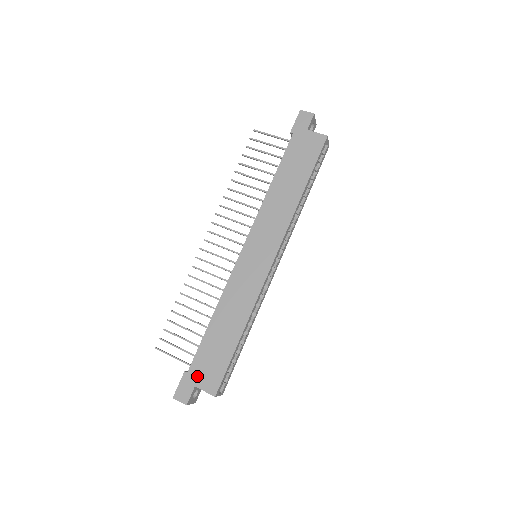
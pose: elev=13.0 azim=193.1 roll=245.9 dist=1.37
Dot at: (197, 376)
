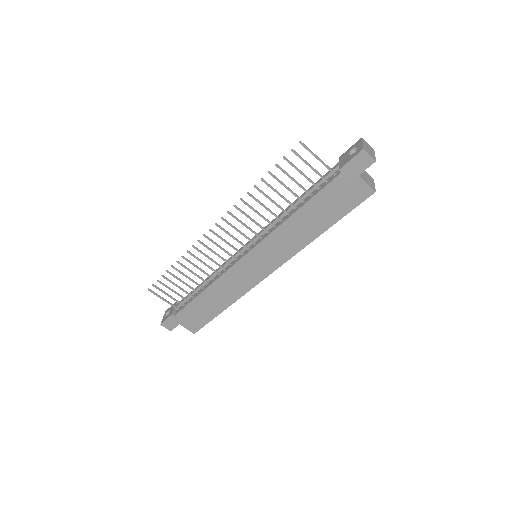
Dot at: (182, 320)
